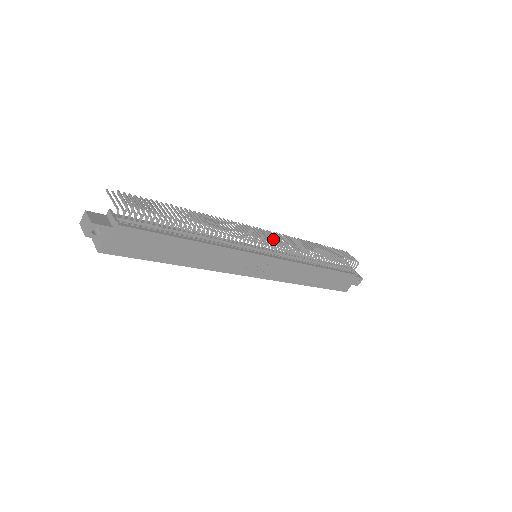
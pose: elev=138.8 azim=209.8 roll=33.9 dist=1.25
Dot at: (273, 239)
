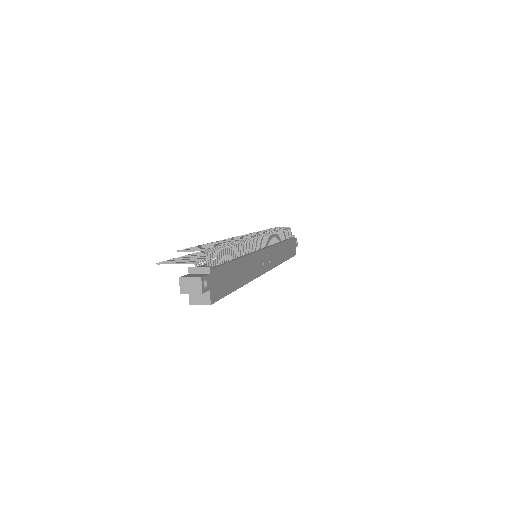
Dot at: (258, 234)
